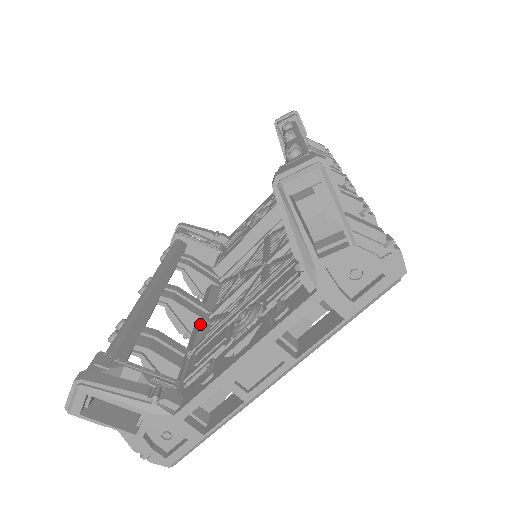
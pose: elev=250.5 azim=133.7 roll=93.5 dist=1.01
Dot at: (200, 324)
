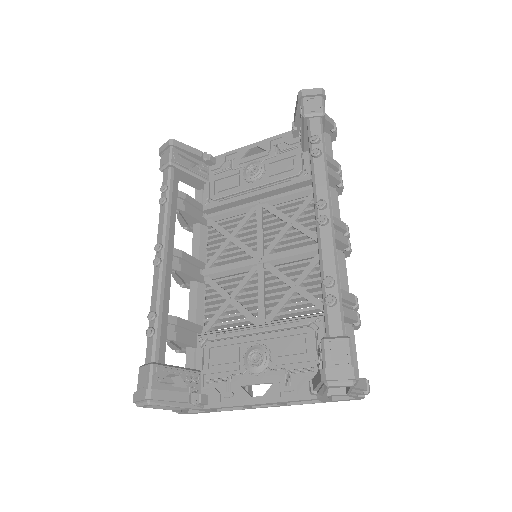
Dot at: (198, 286)
